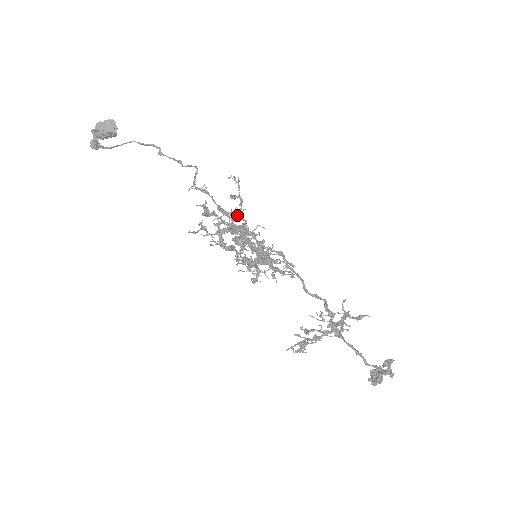
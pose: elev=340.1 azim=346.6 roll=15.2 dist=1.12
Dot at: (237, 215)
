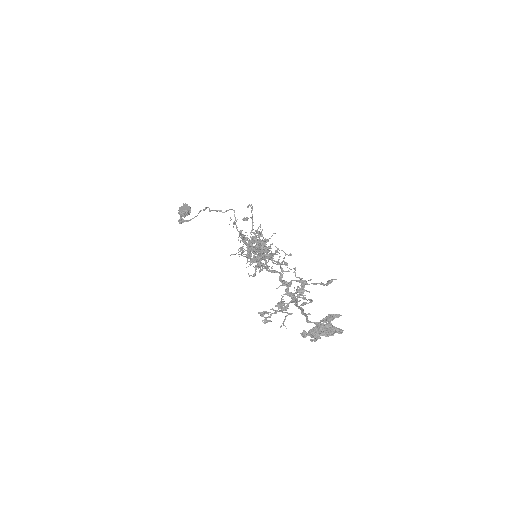
Dot at: (257, 231)
